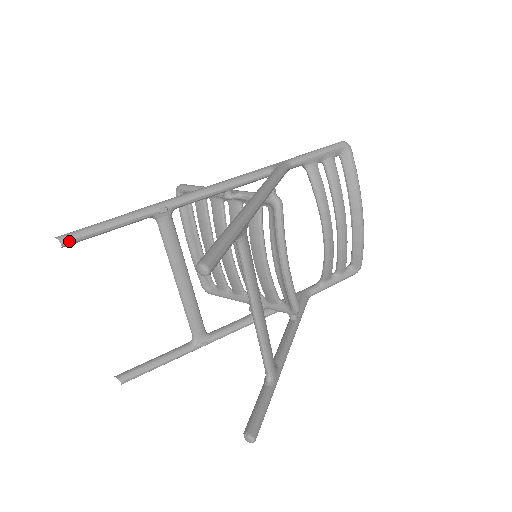
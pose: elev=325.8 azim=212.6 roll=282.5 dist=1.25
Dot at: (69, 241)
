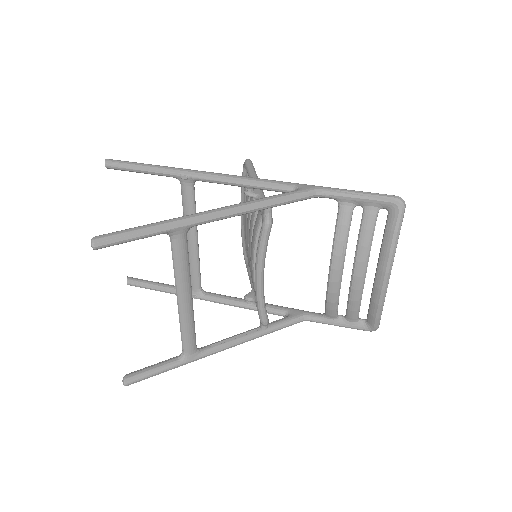
Dot at: (111, 166)
